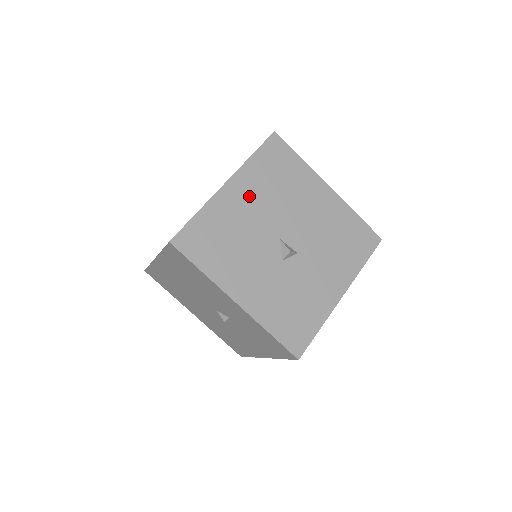
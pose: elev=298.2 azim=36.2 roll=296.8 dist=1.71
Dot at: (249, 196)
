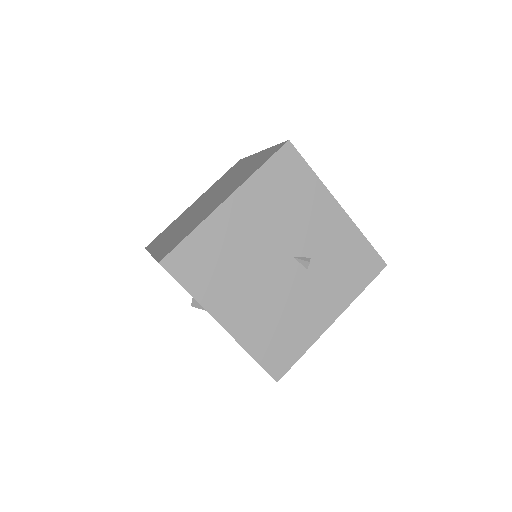
Dot at: occluded
